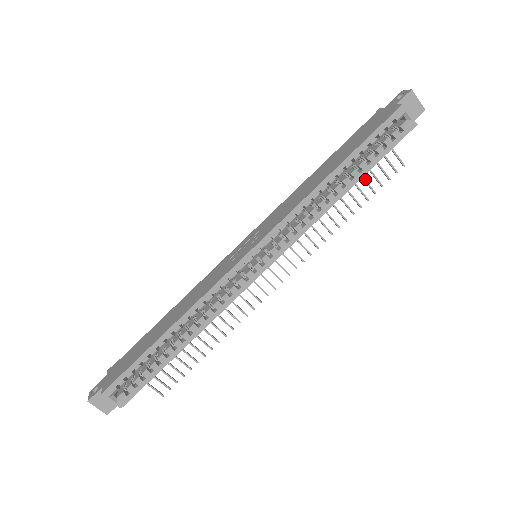
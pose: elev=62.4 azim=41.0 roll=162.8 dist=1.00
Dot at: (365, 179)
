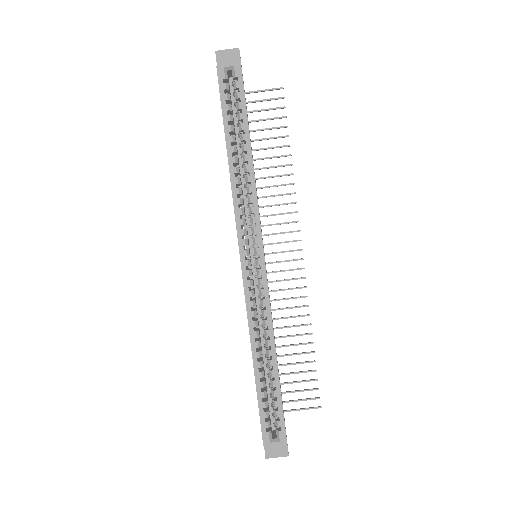
Dot at: (269, 128)
